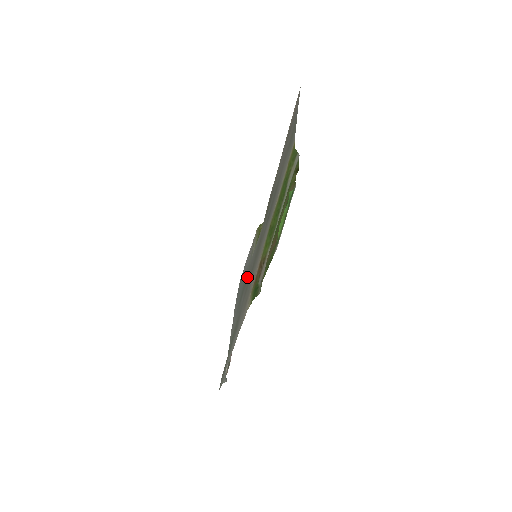
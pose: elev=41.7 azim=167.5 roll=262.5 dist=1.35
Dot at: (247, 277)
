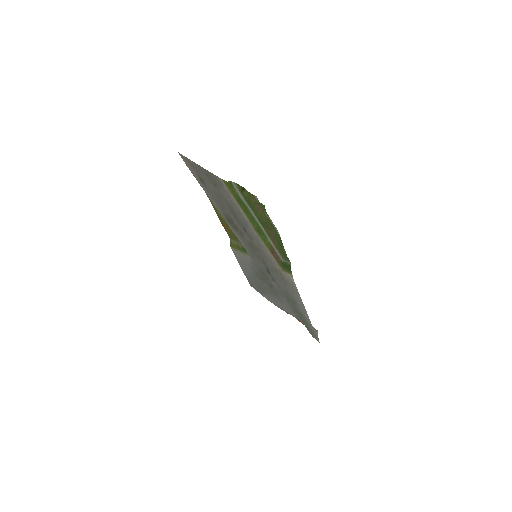
Dot at: (262, 272)
